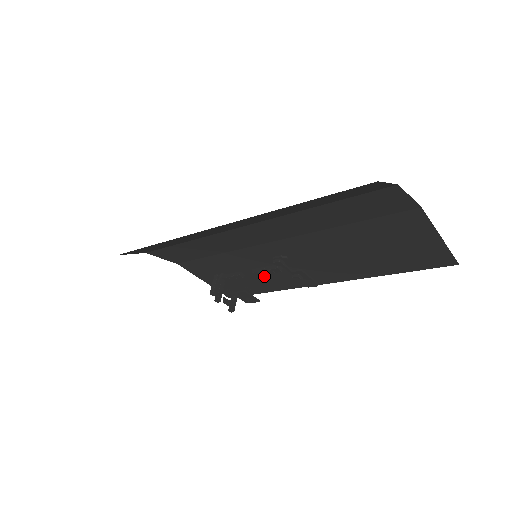
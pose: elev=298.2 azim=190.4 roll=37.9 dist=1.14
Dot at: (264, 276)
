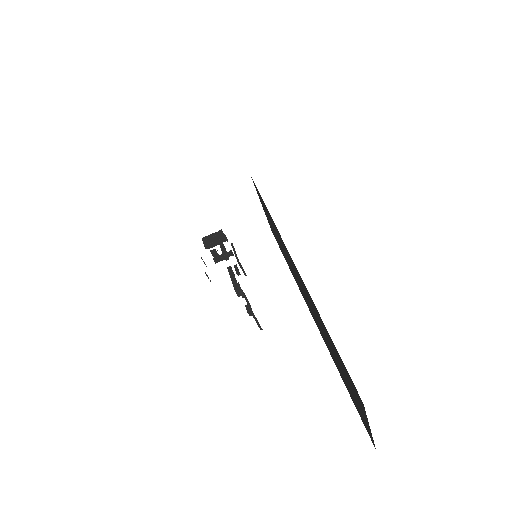
Dot at: occluded
